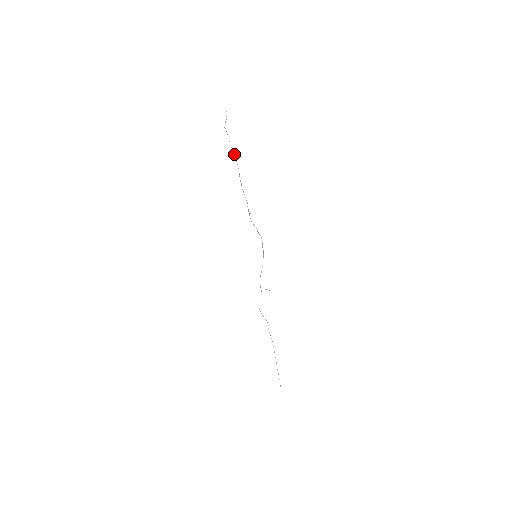
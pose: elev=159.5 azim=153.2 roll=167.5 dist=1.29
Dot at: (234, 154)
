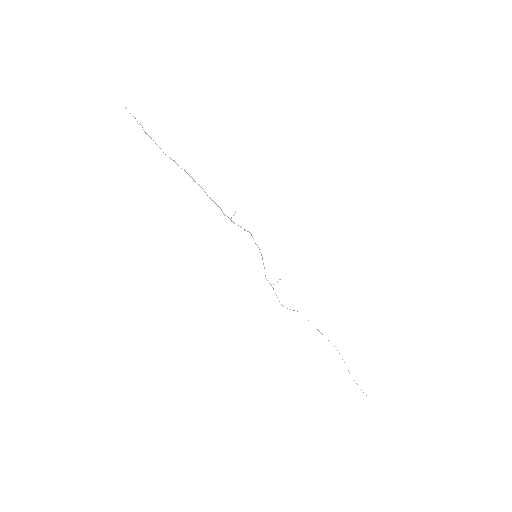
Dot at: occluded
